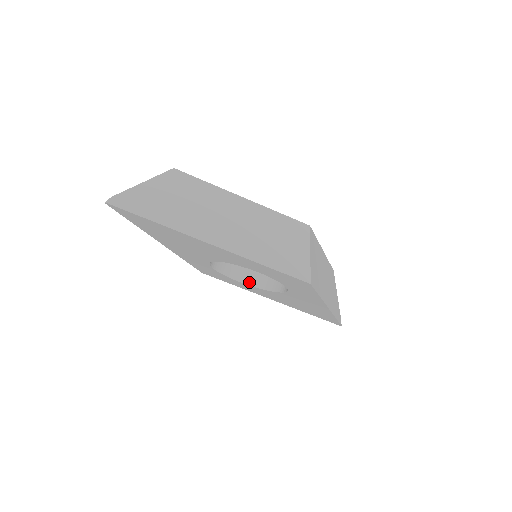
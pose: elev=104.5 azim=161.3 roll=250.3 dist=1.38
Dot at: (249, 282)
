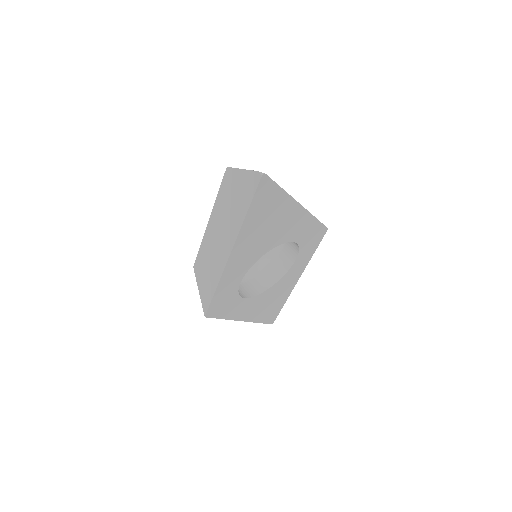
Dot at: (246, 296)
